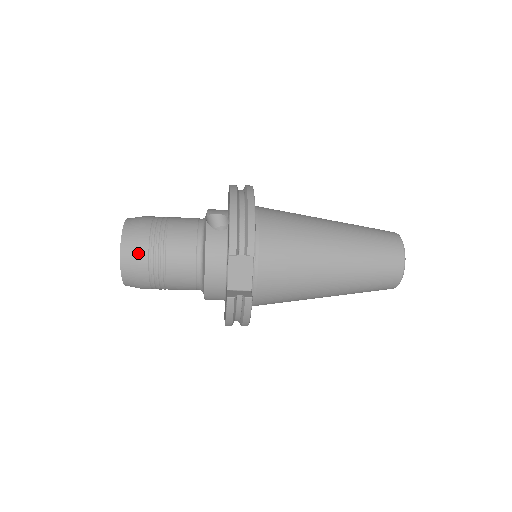
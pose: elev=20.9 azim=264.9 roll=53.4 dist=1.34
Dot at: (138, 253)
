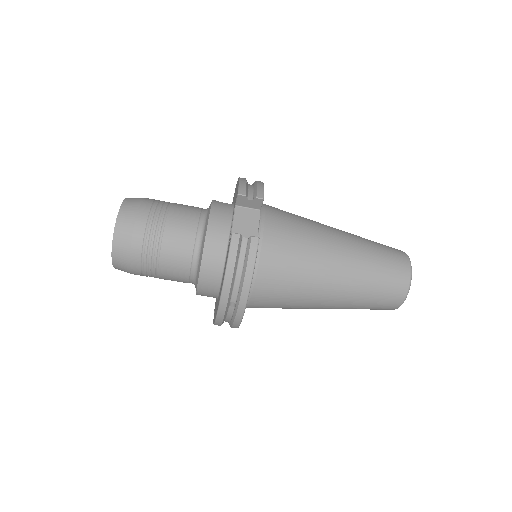
Dot at: (140, 208)
